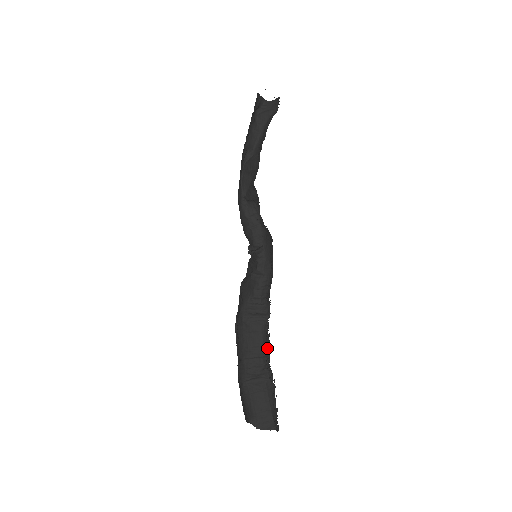
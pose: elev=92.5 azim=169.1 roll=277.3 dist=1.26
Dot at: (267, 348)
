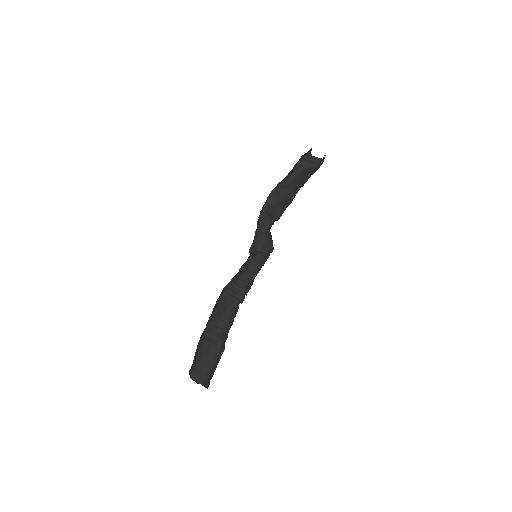
Dot at: (228, 324)
